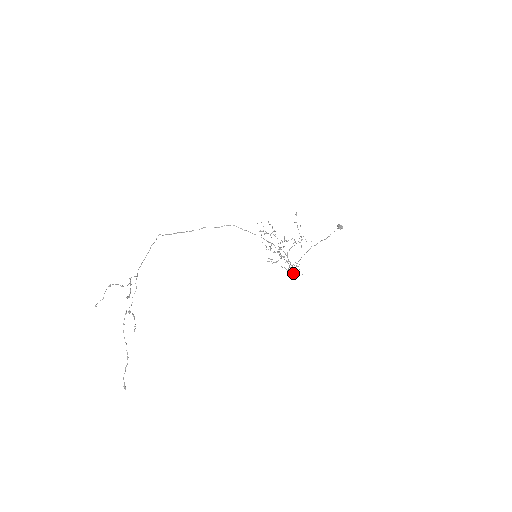
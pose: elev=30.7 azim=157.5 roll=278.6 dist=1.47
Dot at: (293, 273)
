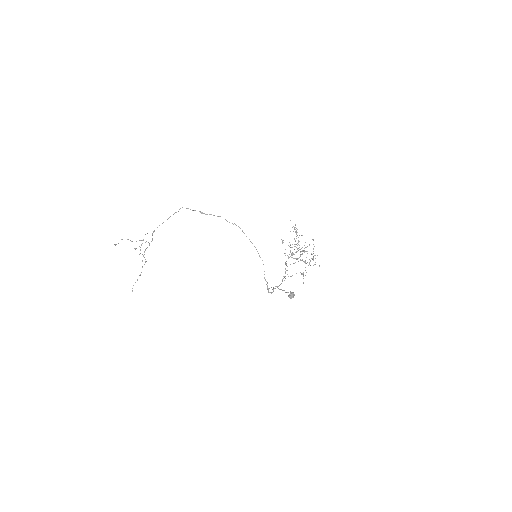
Dot at: (277, 286)
